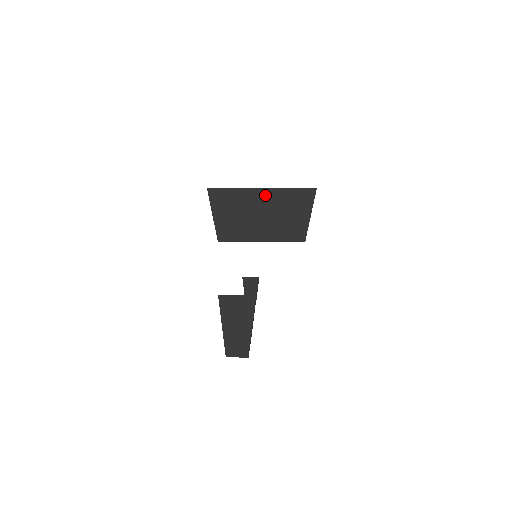
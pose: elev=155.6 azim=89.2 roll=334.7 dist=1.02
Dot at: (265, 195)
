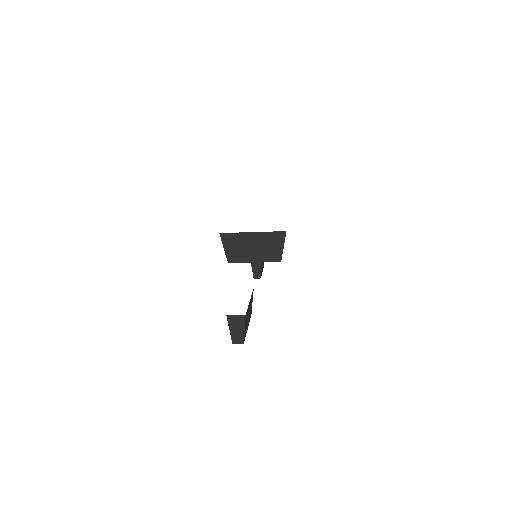
Dot at: (255, 236)
